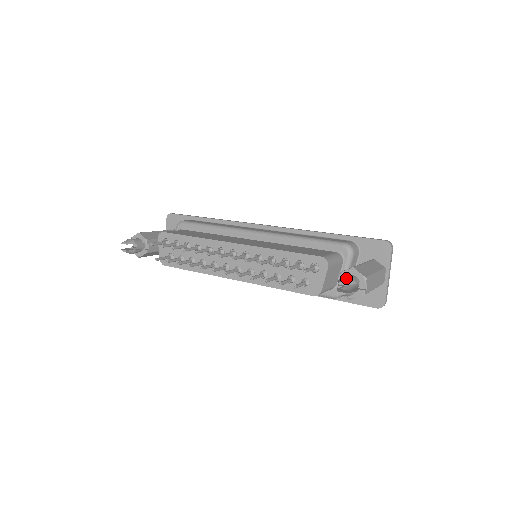
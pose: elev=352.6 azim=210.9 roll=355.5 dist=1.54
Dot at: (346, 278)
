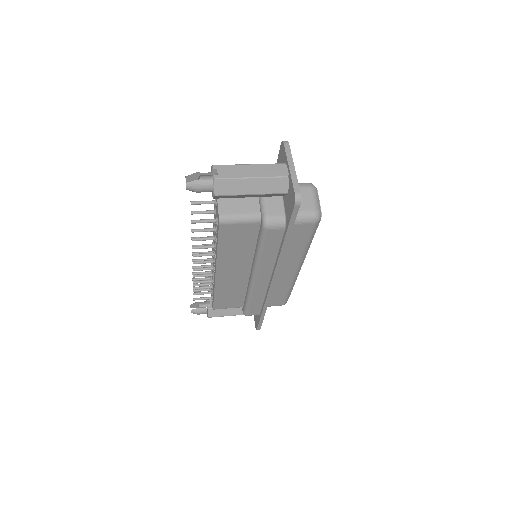
Dot at: (193, 175)
